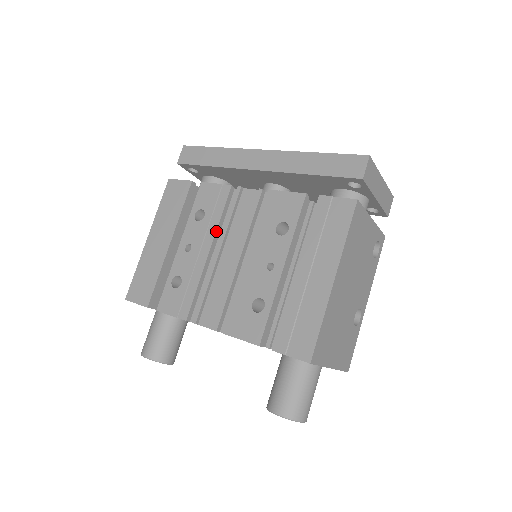
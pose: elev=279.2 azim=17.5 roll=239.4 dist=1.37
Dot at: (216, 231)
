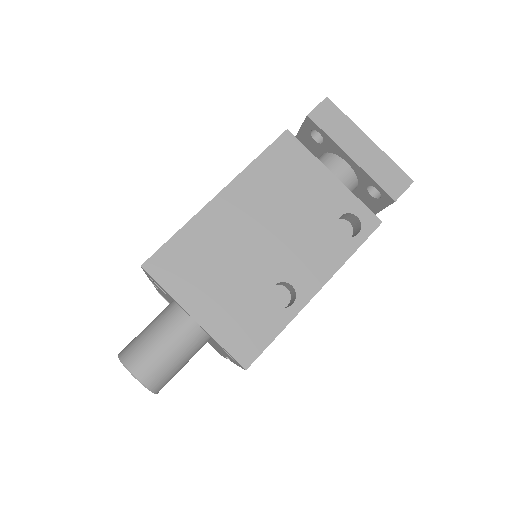
Dot at: occluded
